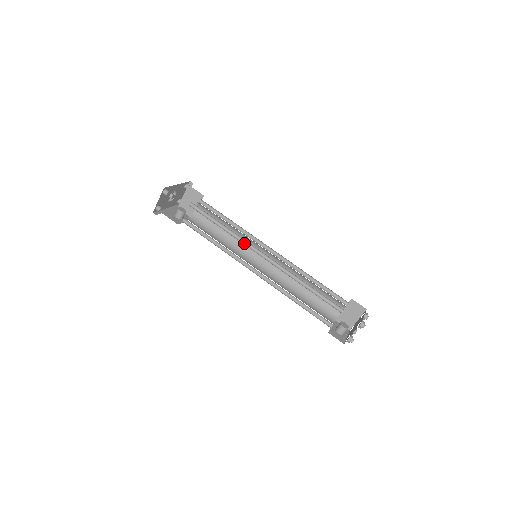
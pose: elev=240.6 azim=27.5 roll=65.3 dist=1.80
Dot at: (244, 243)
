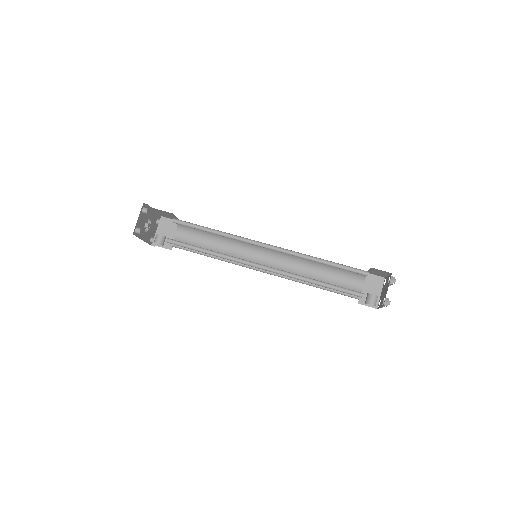
Dot at: (242, 241)
